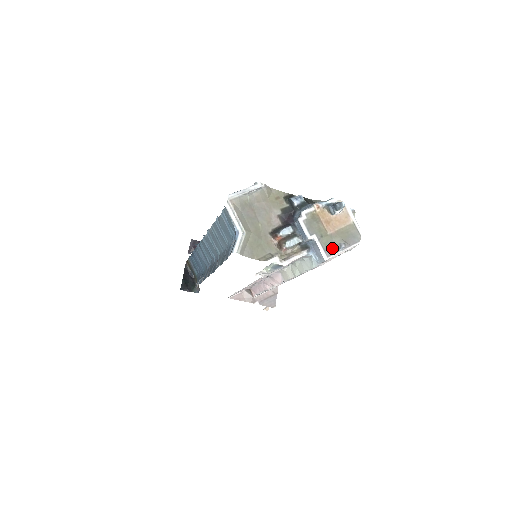
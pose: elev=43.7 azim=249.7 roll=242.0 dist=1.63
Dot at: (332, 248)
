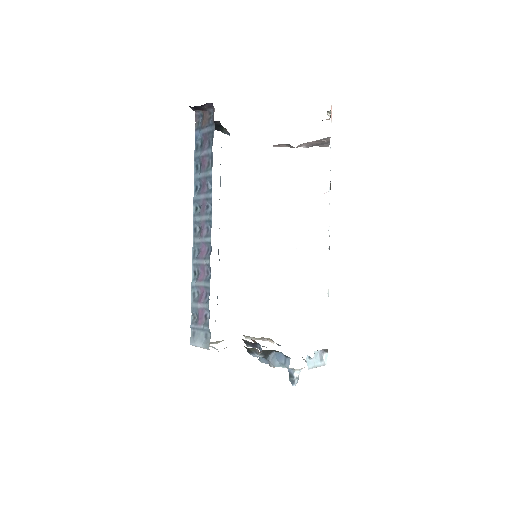
Dot at: occluded
